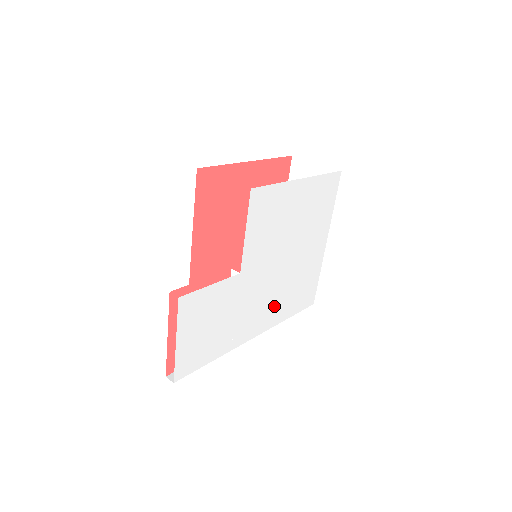
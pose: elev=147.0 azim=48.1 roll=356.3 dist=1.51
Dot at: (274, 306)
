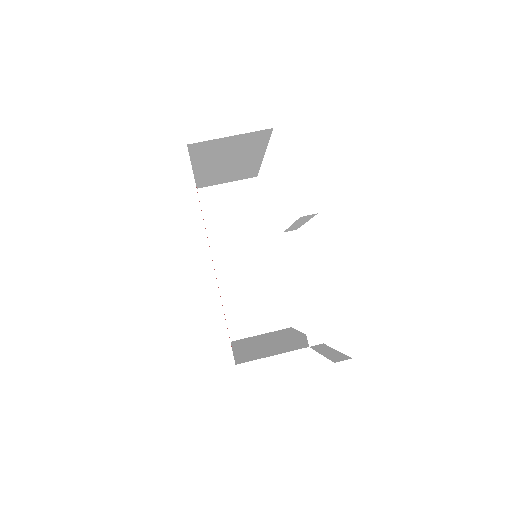
Dot at: occluded
